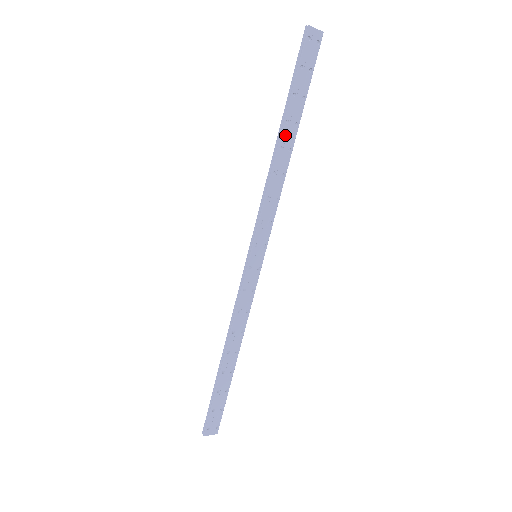
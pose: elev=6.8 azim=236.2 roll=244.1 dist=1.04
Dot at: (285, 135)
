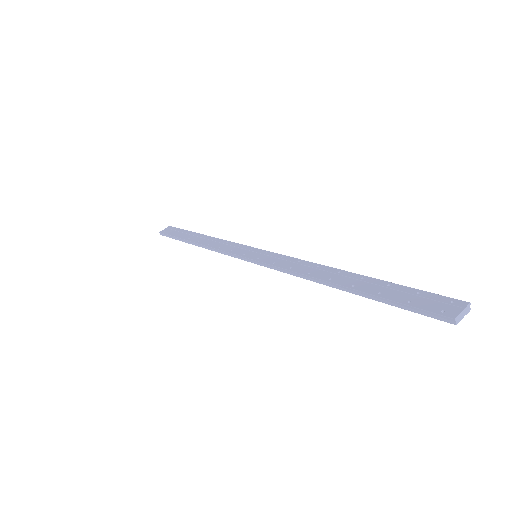
Dot at: (344, 287)
